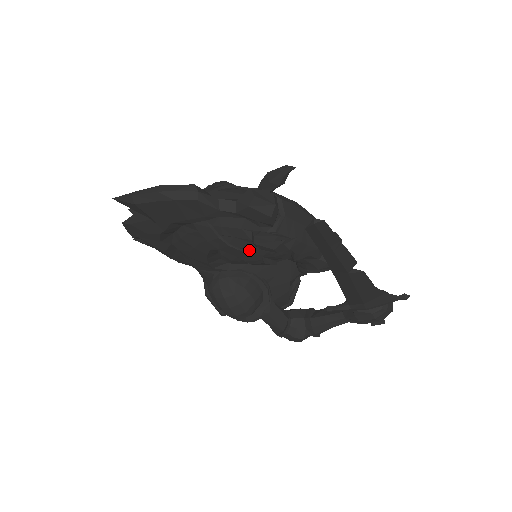
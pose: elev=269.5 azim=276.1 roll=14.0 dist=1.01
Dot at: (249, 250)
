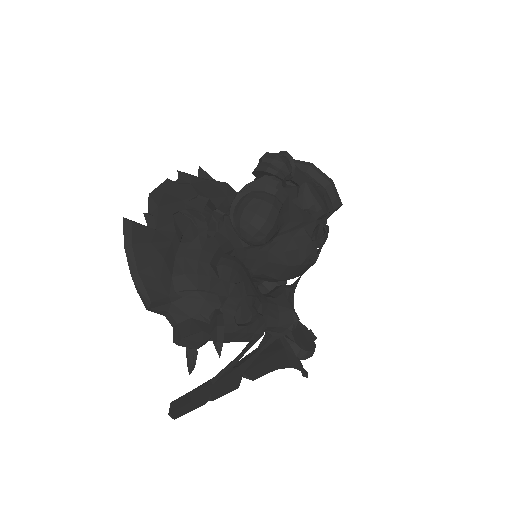
Dot at: occluded
